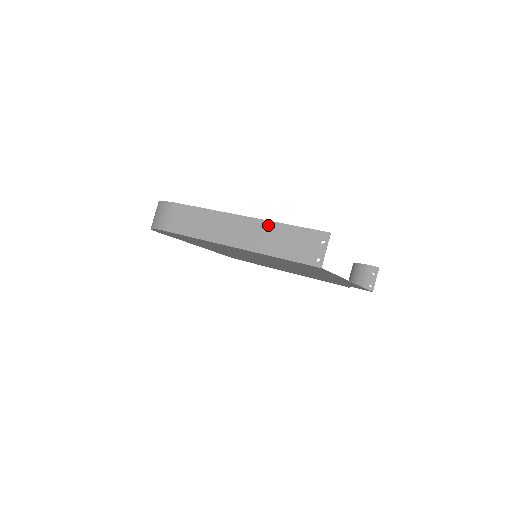
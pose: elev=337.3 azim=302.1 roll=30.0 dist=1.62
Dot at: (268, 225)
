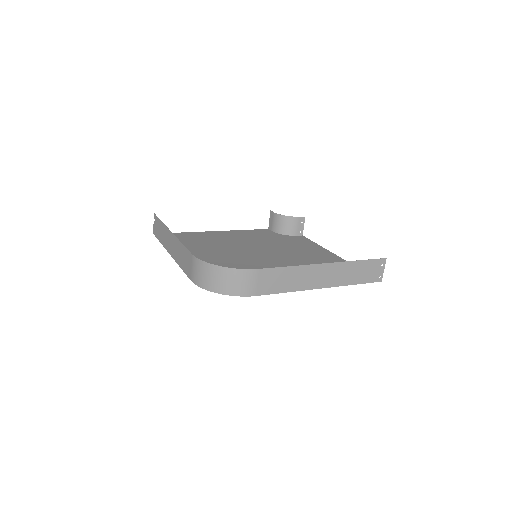
Dot at: (346, 265)
